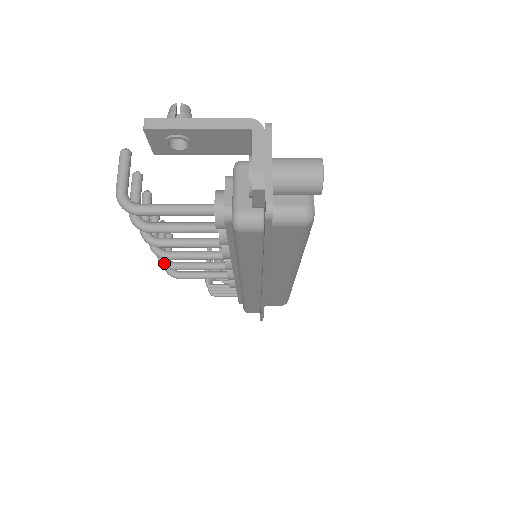
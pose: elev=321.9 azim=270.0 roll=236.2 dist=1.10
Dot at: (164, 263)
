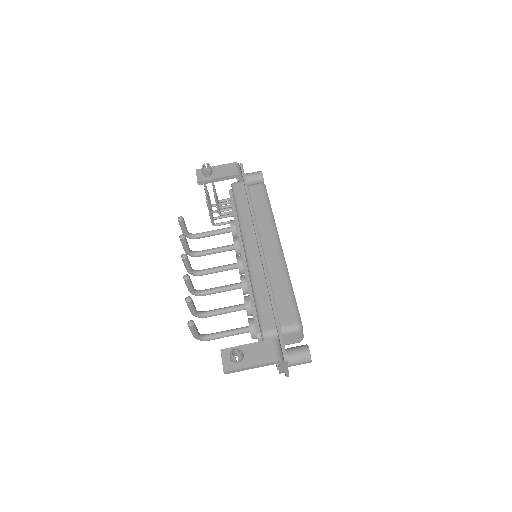
Dot at: occluded
